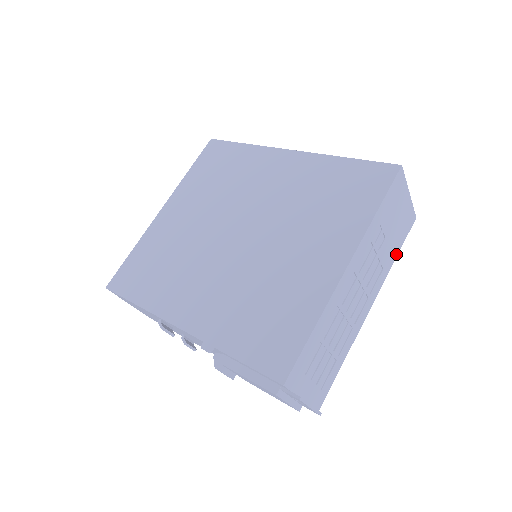
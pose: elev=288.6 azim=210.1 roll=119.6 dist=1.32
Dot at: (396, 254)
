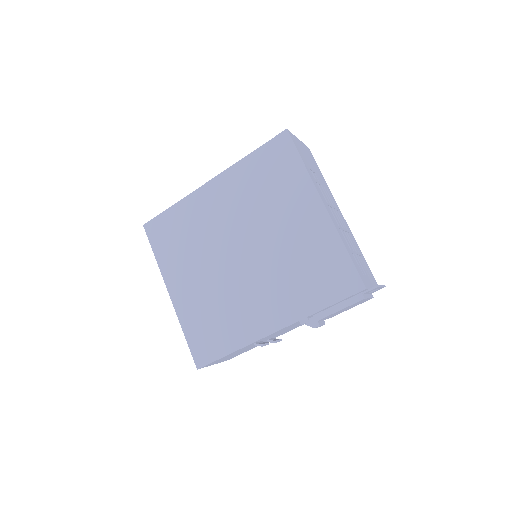
Dot at: (322, 176)
